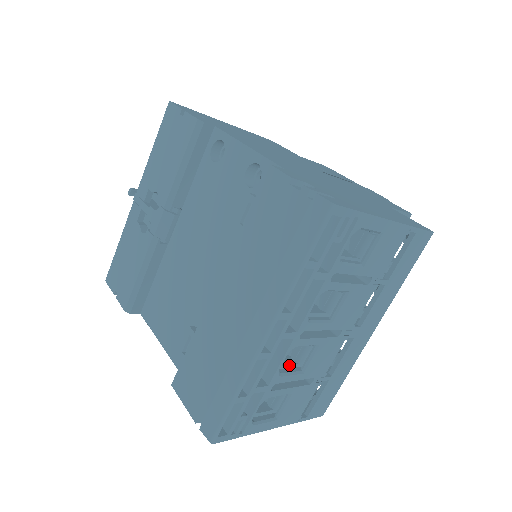
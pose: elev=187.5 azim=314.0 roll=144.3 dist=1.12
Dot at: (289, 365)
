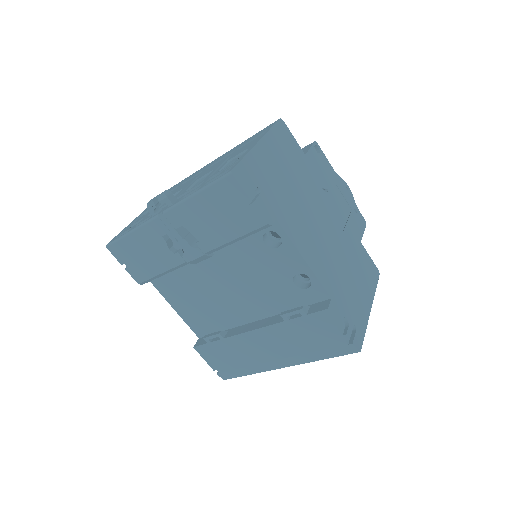
Dot at: occluded
